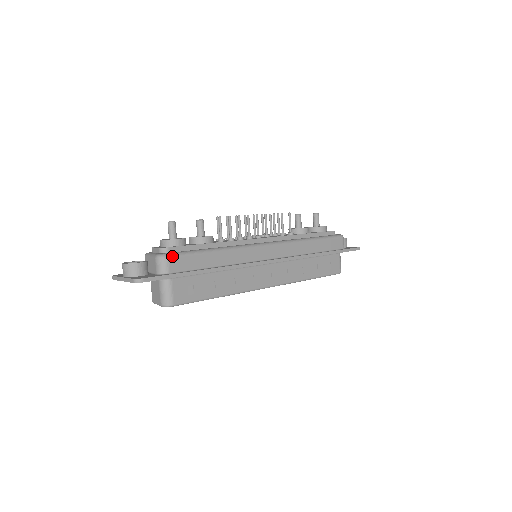
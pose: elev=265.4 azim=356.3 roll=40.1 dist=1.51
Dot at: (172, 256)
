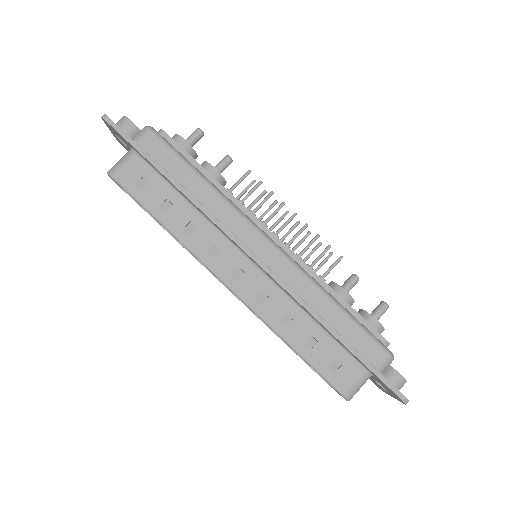
Dot at: (155, 134)
